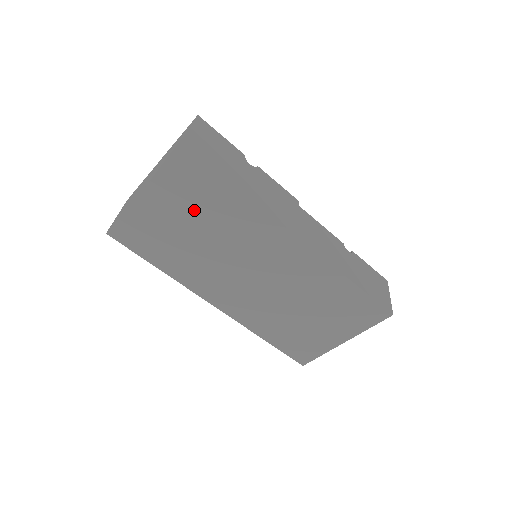
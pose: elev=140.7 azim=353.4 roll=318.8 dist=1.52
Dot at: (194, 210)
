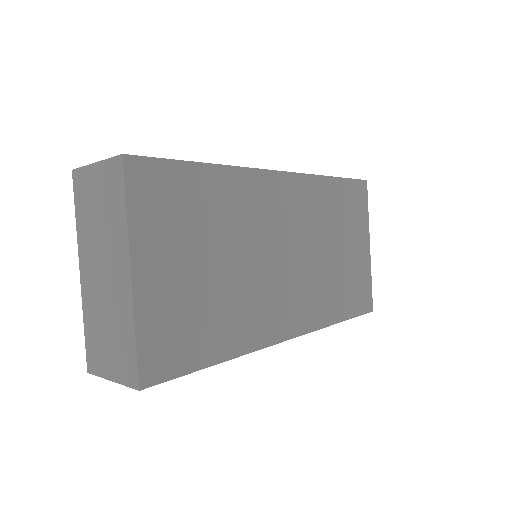
Dot at: (193, 235)
